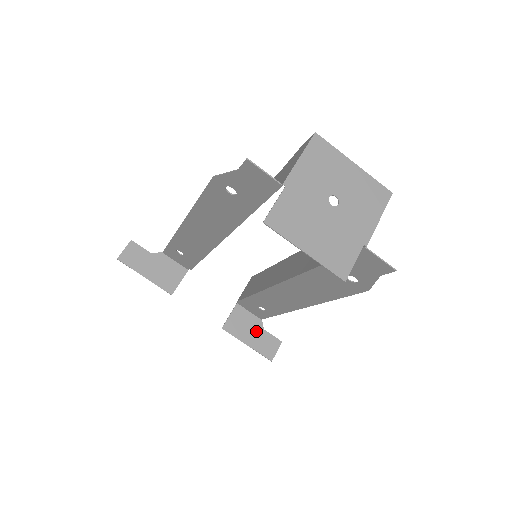
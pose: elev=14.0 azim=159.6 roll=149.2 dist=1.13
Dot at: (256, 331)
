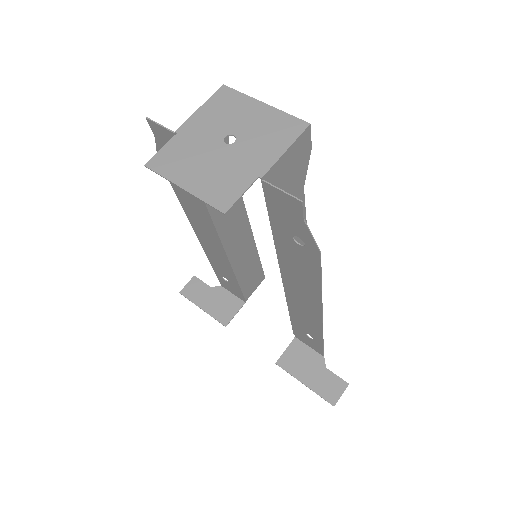
Dot at: (316, 369)
